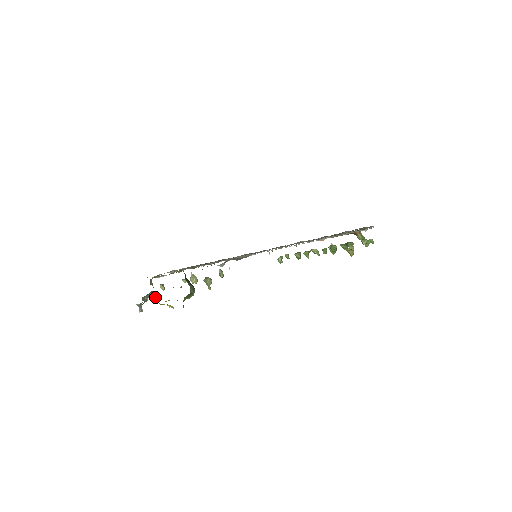
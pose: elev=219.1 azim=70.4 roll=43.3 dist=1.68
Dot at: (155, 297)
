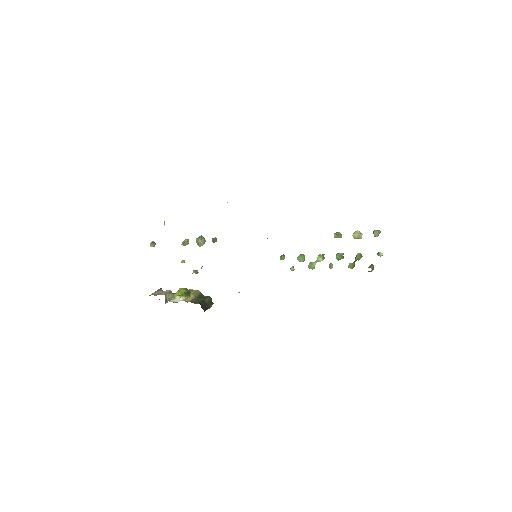
Dot at: (171, 291)
